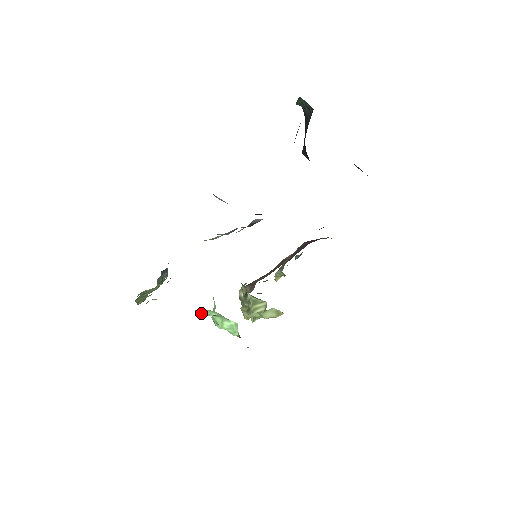
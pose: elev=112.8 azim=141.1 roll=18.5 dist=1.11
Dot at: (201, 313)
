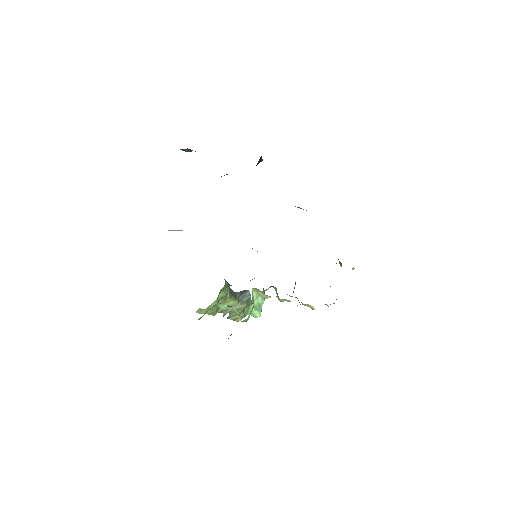
Dot at: (221, 308)
